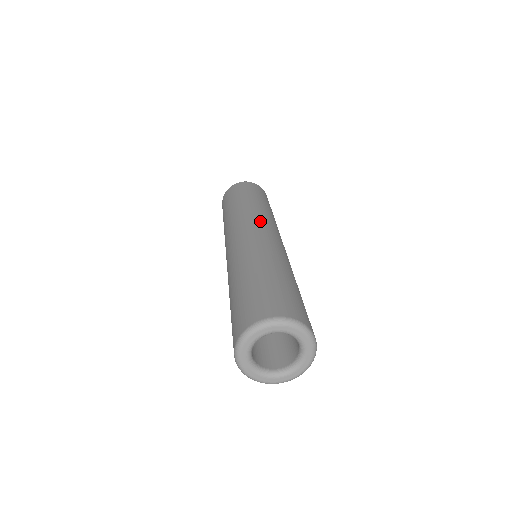
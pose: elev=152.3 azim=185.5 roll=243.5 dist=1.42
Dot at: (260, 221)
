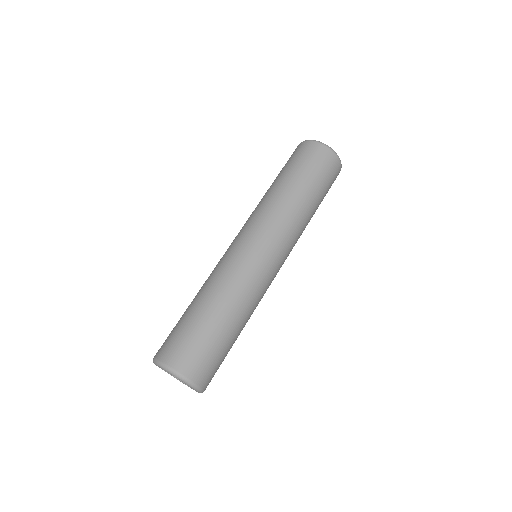
Dot at: (259, 227)
